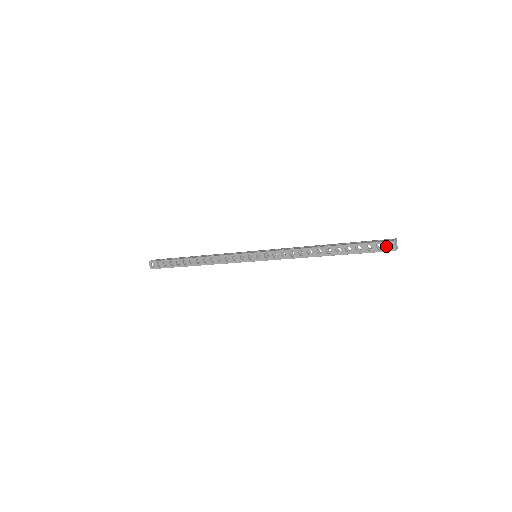
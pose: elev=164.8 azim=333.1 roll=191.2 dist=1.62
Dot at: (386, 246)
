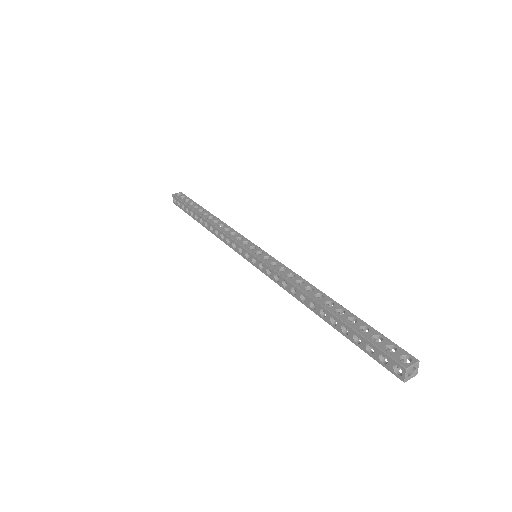
Dot at: (393, 366)
